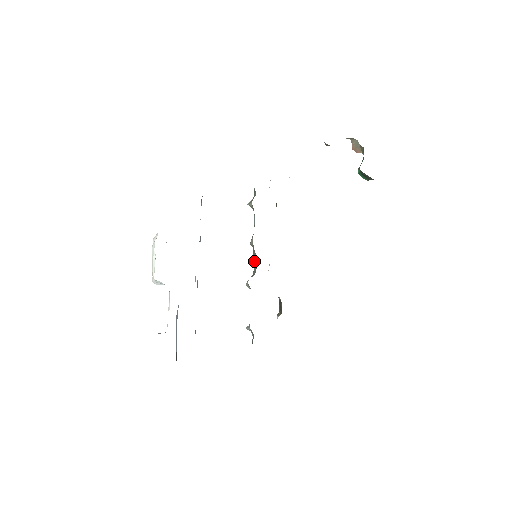
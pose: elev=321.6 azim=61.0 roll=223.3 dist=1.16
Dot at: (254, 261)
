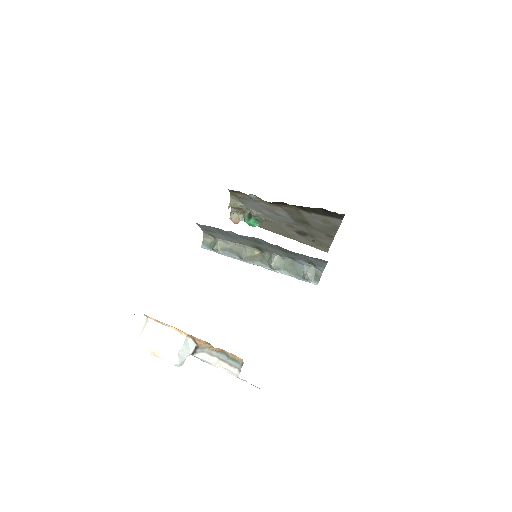
Dot at: (258, 260)
